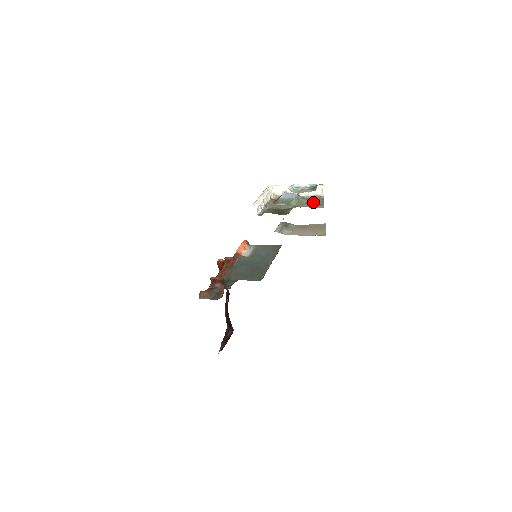
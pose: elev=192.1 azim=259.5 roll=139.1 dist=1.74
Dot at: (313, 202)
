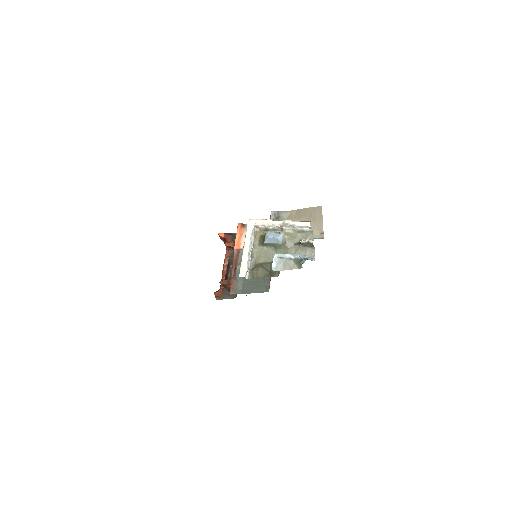
Dot at: (302, 245)
